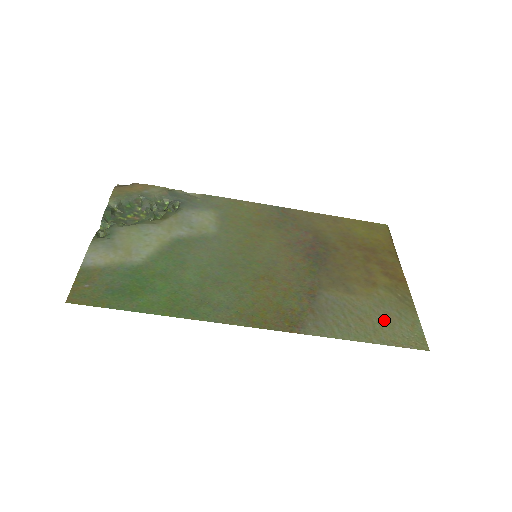
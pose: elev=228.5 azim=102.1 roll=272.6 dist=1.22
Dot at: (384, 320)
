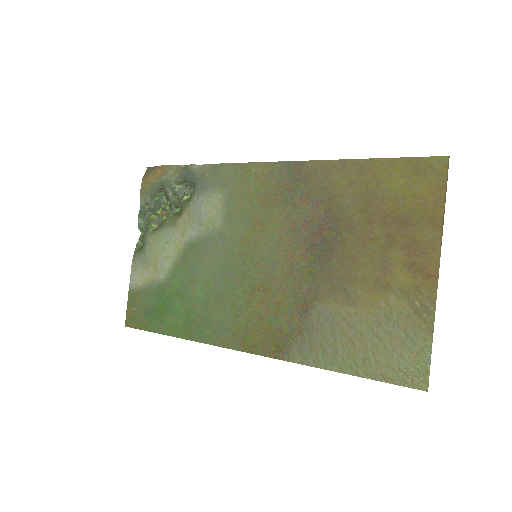
Dot at: (381, 345)
